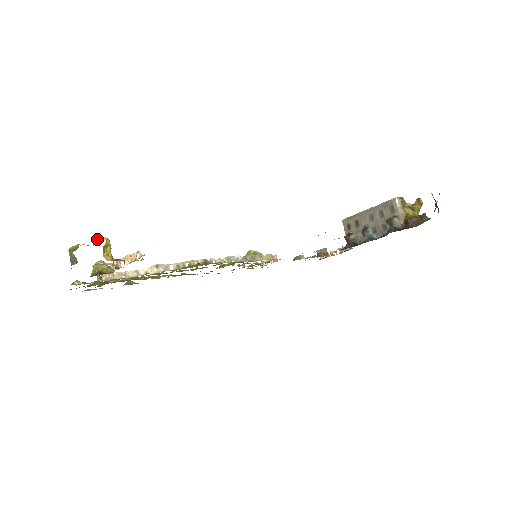
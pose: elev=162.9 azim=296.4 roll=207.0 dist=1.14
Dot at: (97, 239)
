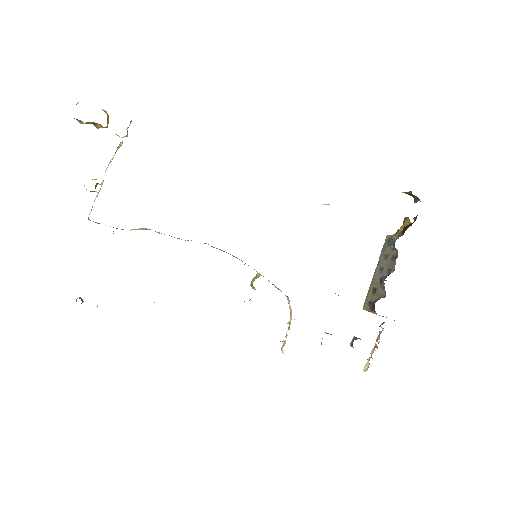
Dot at: occluded
